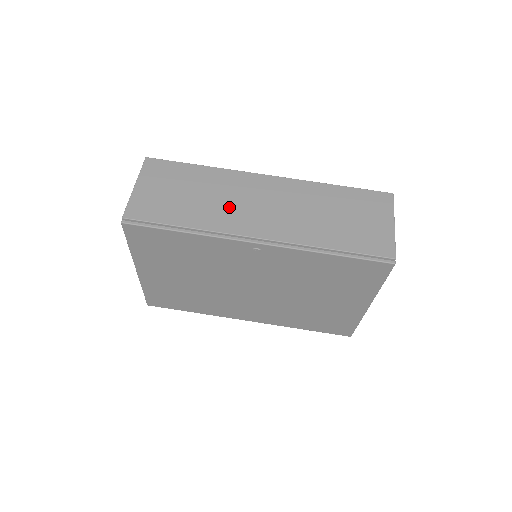
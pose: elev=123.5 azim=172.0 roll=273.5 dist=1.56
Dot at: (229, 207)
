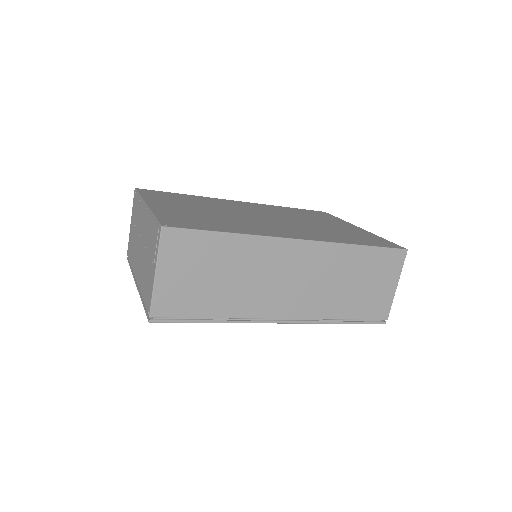
Dot at: (258, 288)
